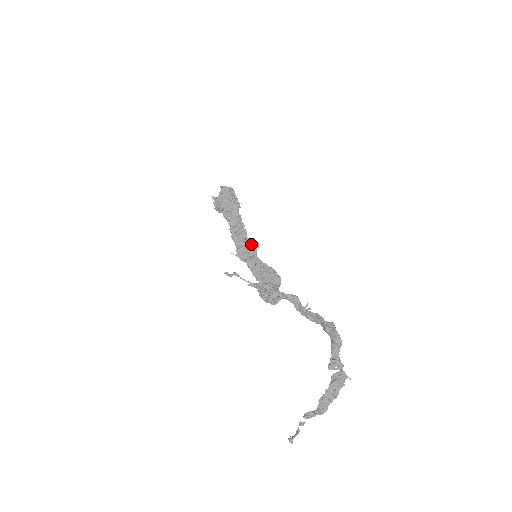
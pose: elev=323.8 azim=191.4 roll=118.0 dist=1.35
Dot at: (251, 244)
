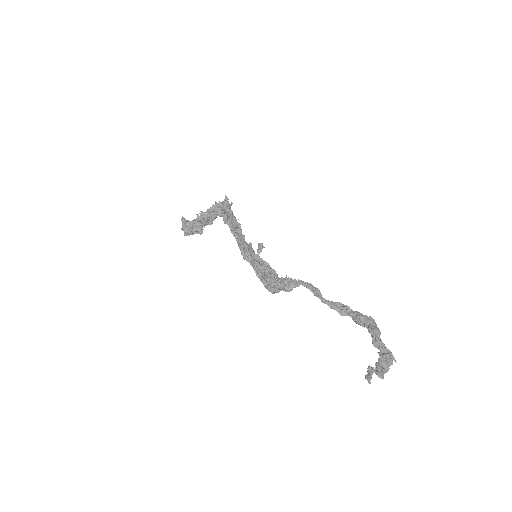
Dot at: occluded
